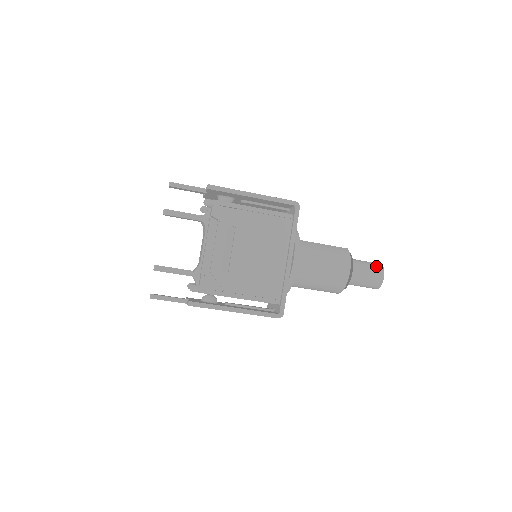
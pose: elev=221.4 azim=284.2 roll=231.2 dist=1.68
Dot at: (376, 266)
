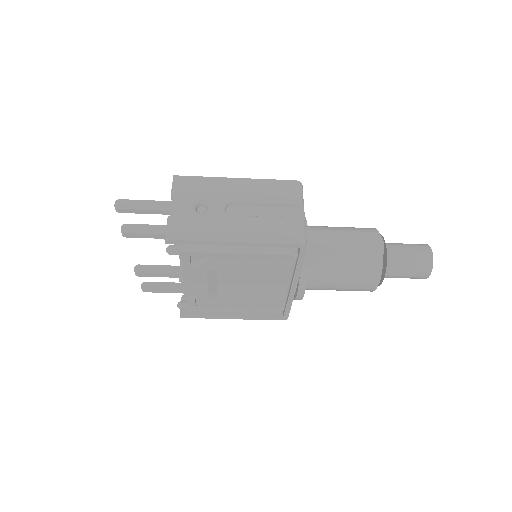
Dot at: (422, 265)
